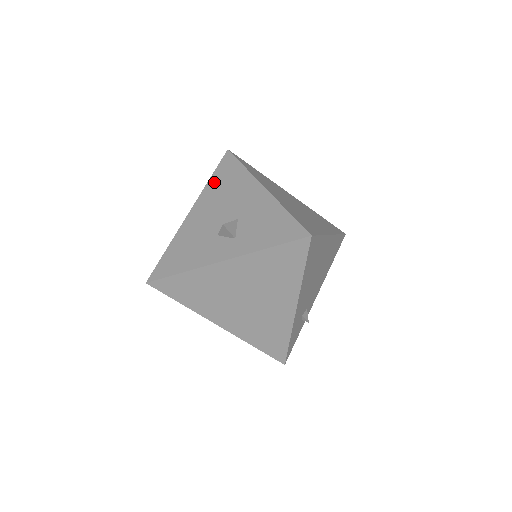
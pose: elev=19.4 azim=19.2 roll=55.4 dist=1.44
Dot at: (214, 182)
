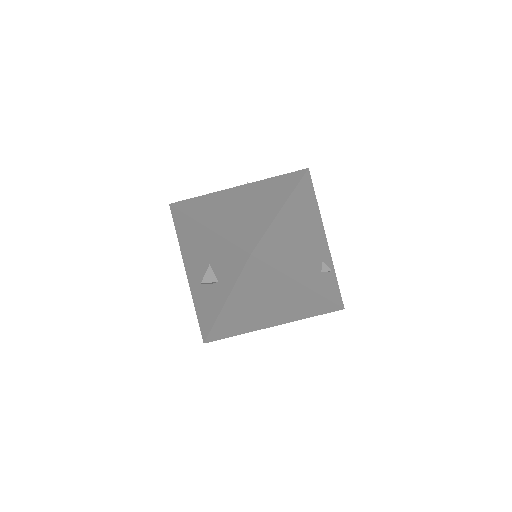
Dot at: (181, 239)
